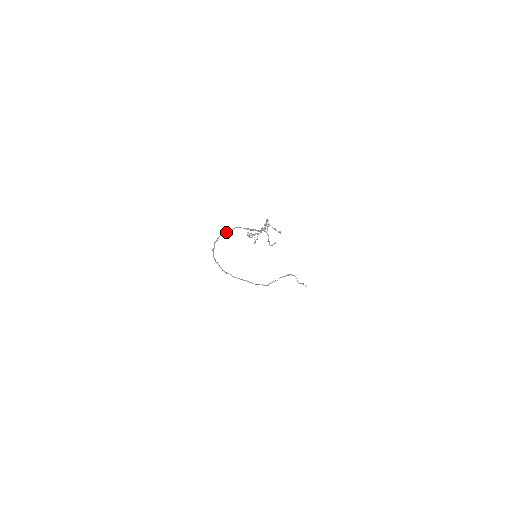
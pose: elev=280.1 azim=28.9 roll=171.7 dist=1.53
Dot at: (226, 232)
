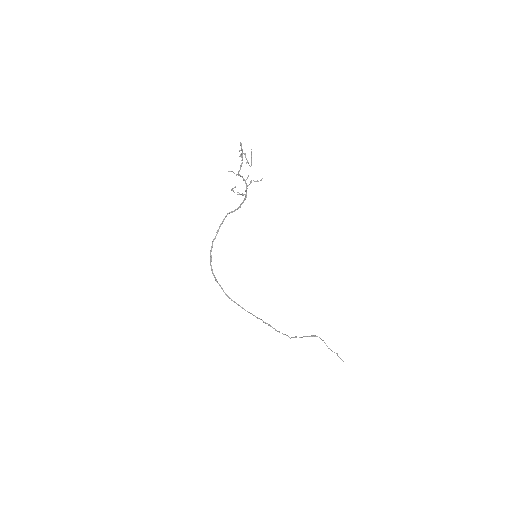
Dot at: (218, 231)
